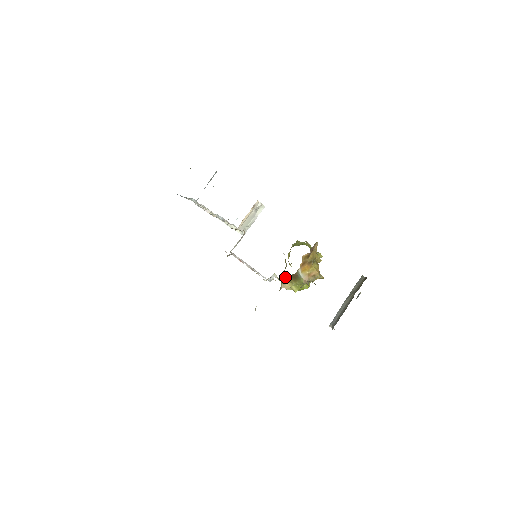
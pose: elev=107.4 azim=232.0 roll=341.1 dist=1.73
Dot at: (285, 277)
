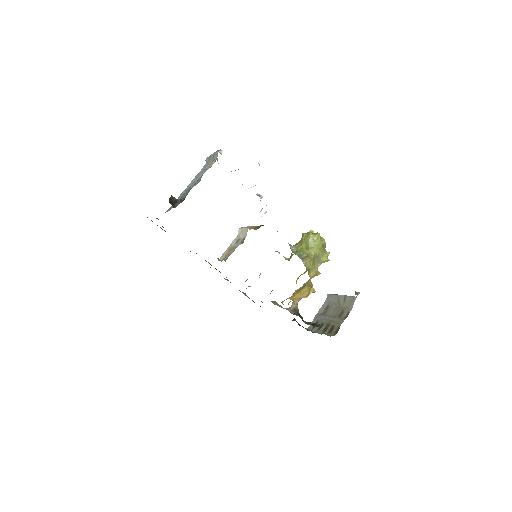
Dot at: occluded
